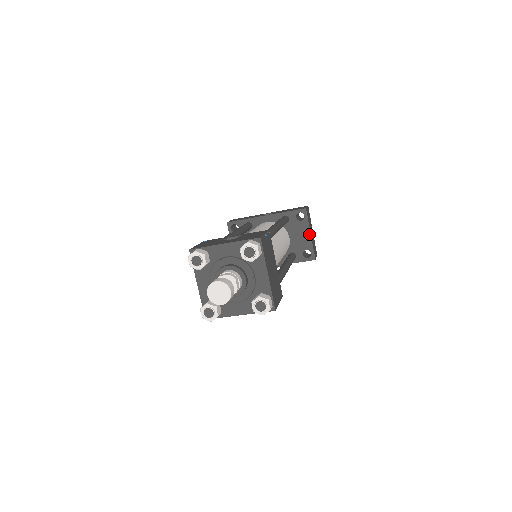
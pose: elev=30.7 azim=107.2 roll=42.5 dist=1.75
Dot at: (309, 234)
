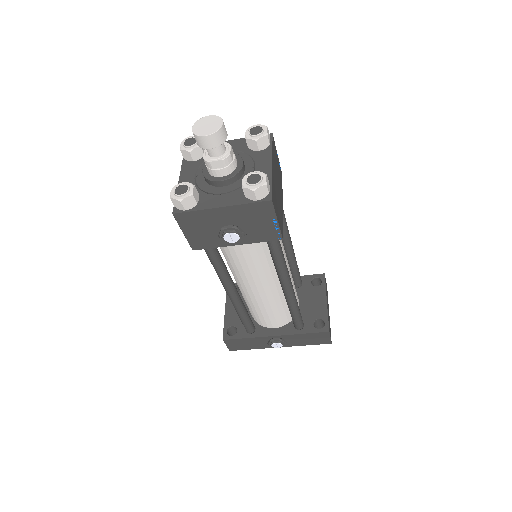
Dot at: (325, 301)
